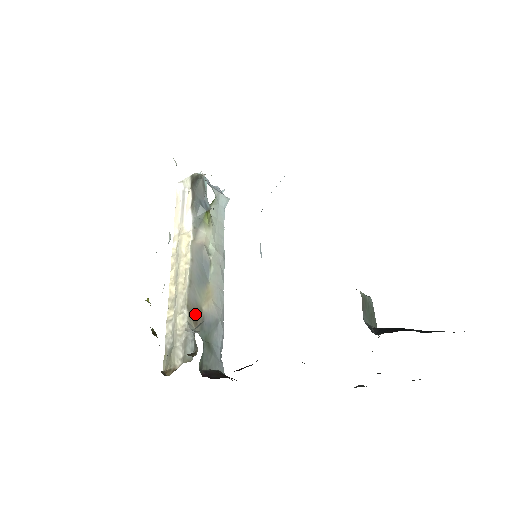
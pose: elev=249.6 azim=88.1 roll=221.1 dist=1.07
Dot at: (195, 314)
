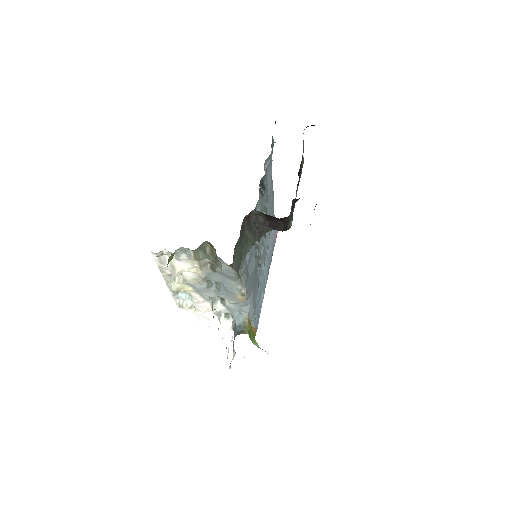
Dot at: occluded
